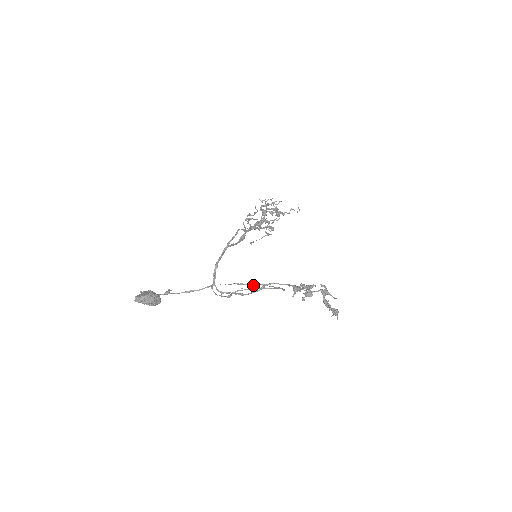
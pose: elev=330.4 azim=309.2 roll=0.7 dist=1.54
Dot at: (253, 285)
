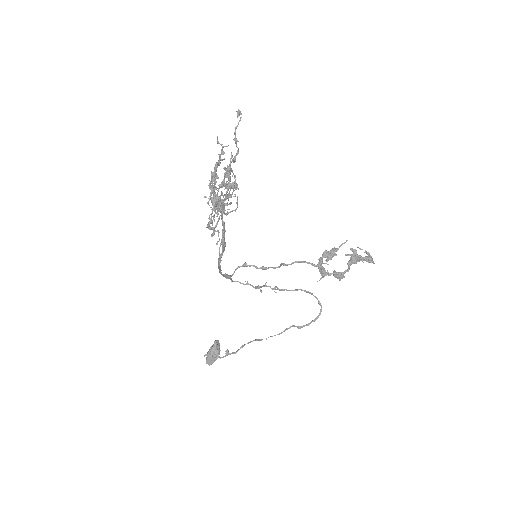
Dot at: occluded
